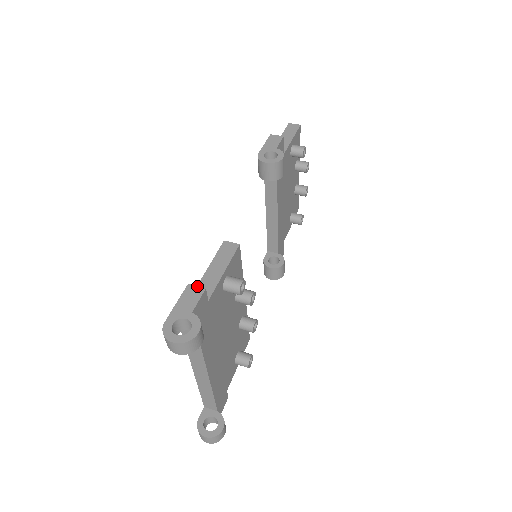
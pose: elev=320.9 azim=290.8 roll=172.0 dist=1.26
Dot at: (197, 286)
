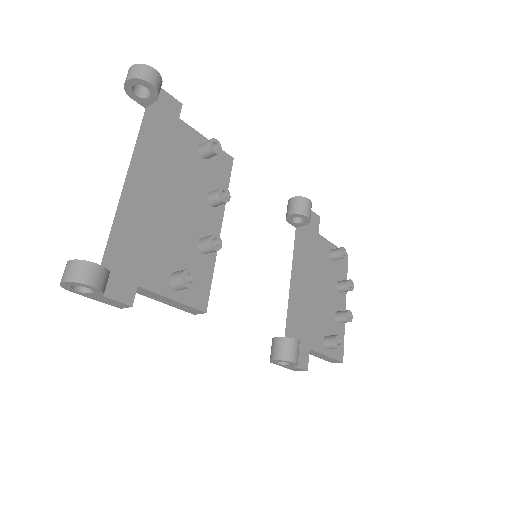
Dot at: occluded
